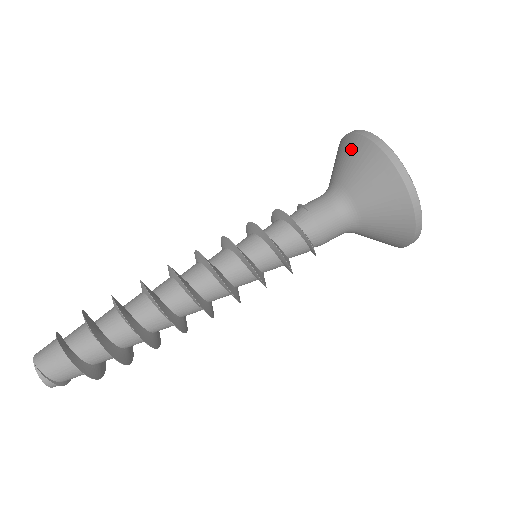
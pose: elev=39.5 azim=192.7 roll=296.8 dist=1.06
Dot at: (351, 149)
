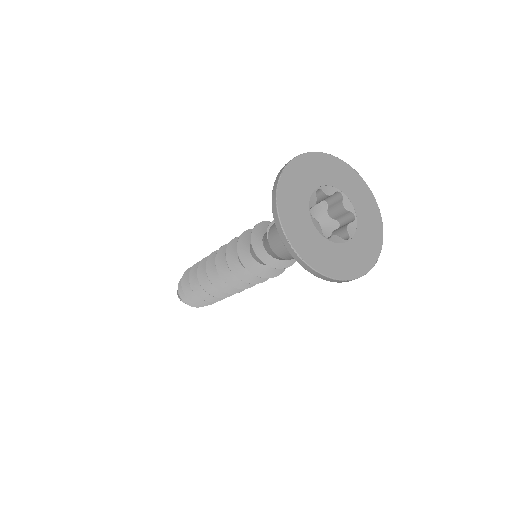
Dot at: occluded
